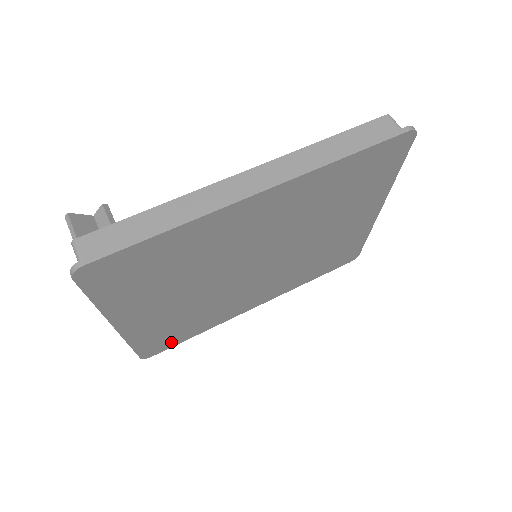
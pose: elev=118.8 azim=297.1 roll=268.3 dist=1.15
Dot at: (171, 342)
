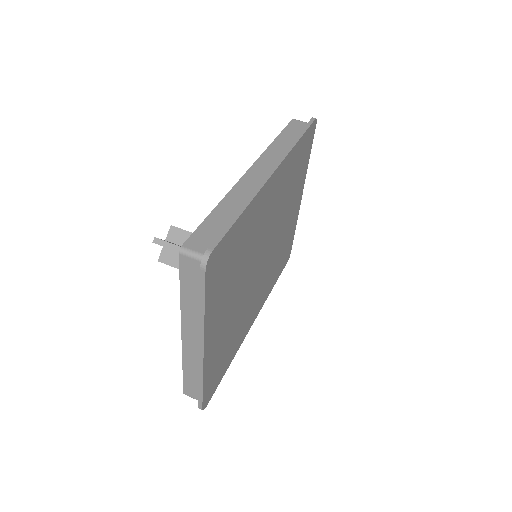
Dot at: (217, 380)
